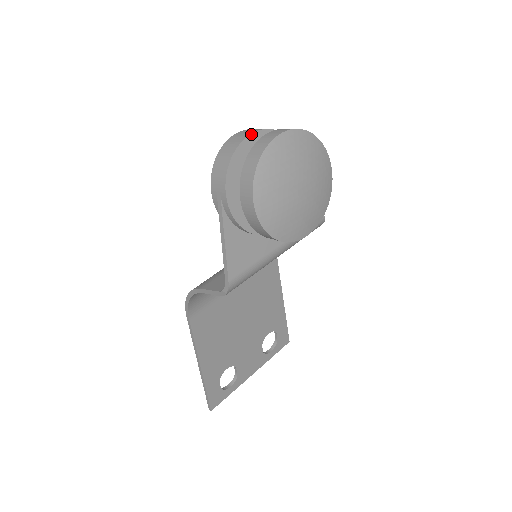
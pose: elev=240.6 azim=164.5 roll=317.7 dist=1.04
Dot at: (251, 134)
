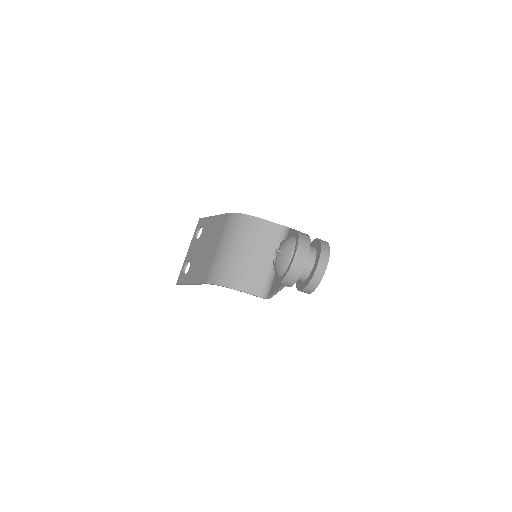
Dot at: occluded
